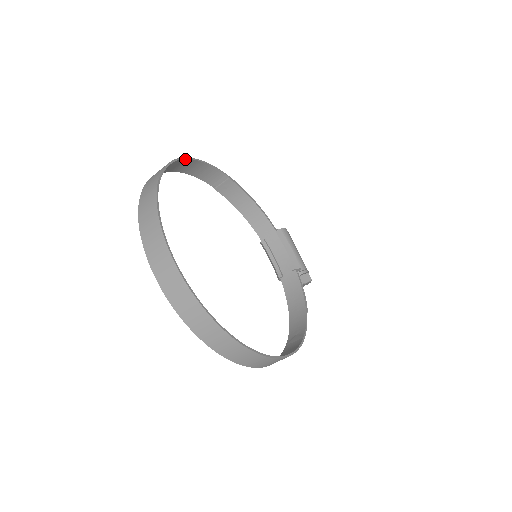
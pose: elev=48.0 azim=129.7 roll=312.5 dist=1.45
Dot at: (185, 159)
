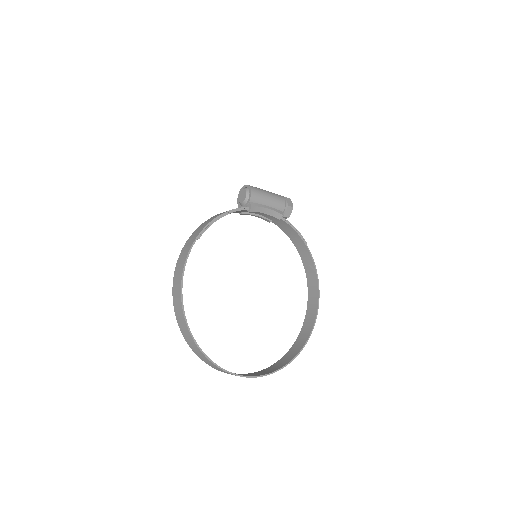
Dot at: (182, 298)
